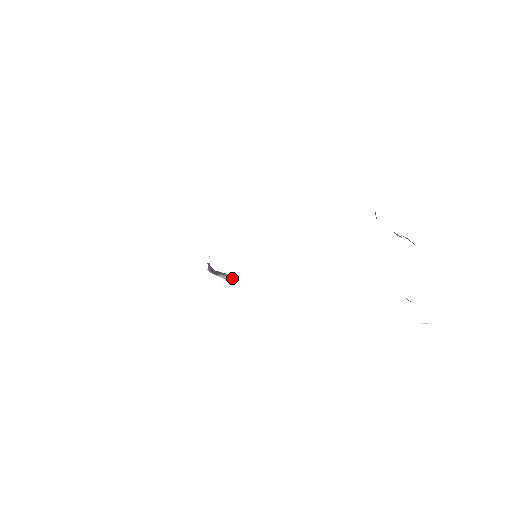
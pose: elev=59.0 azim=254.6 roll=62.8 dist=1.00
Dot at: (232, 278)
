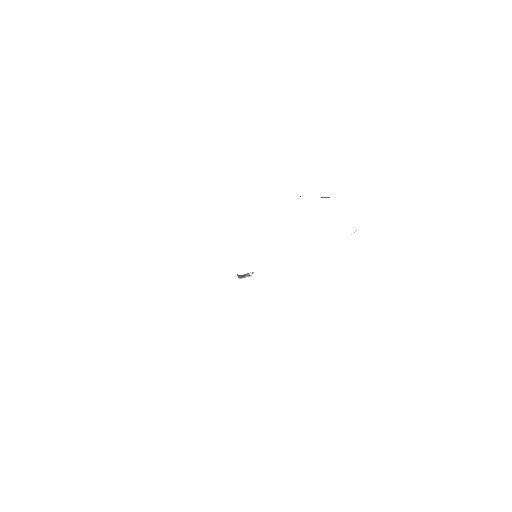
Dot at: (252, 273)
